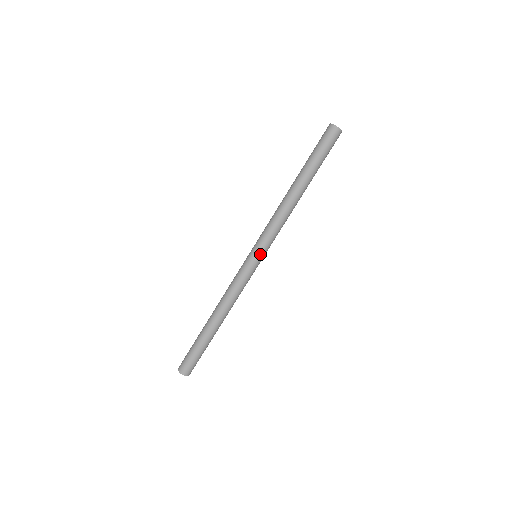
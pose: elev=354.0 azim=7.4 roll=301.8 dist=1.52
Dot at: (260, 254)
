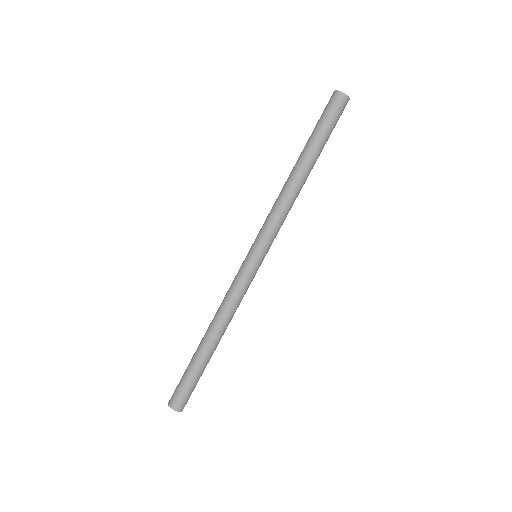
Dot at: (256, 250)
